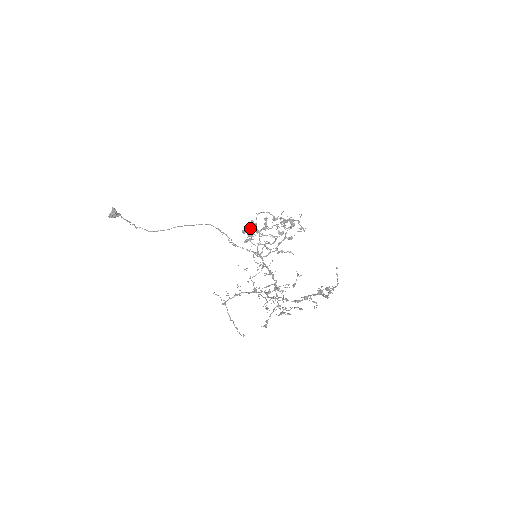
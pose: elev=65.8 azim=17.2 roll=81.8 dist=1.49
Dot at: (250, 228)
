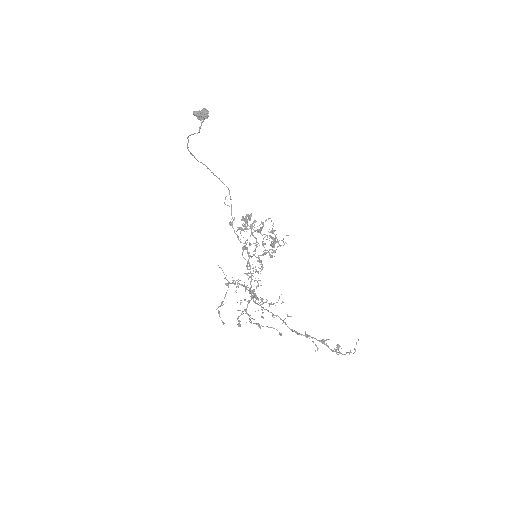
Dot at: (247, 219)
